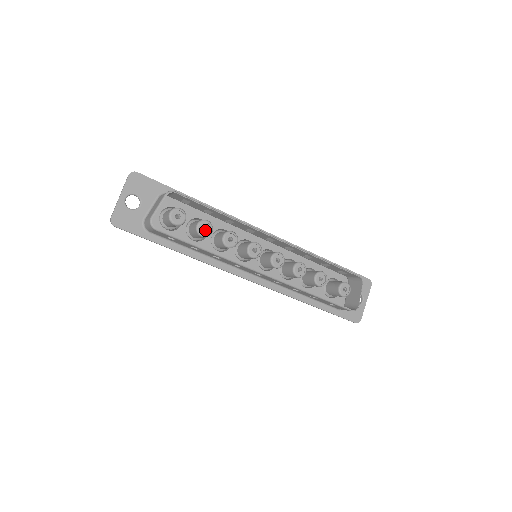
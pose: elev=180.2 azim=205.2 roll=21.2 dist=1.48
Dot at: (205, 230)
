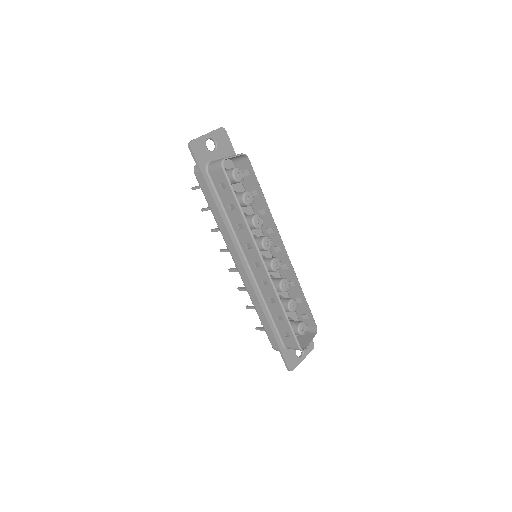
Dot at: (246, 201)
